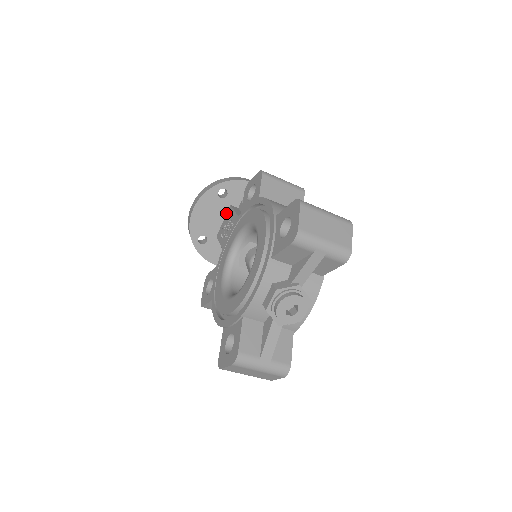
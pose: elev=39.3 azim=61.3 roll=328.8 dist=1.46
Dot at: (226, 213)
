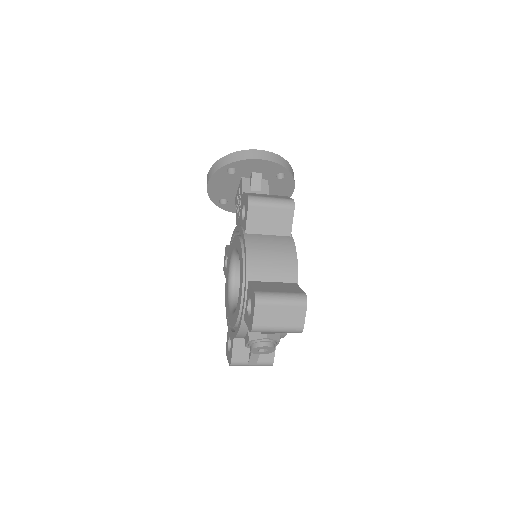
Dot at: (239, 183)
